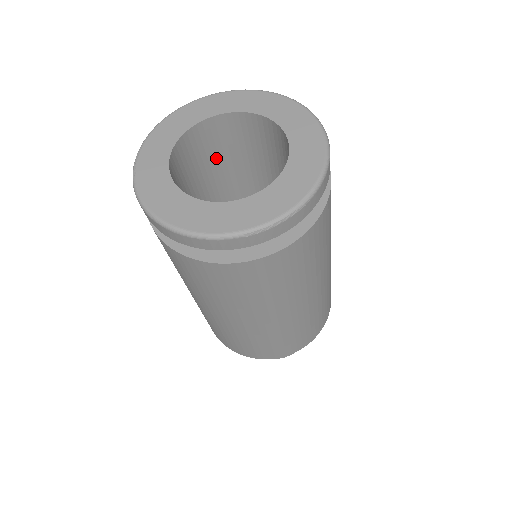
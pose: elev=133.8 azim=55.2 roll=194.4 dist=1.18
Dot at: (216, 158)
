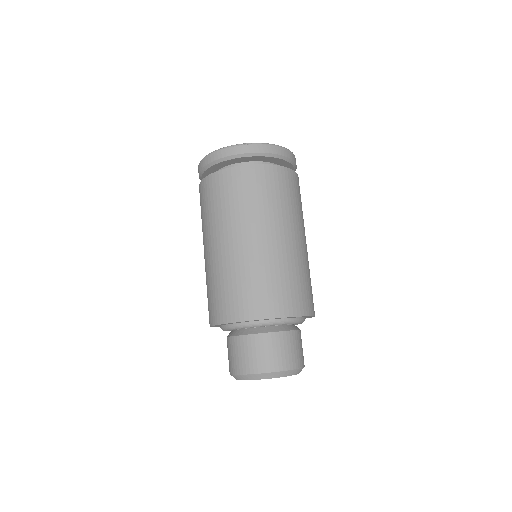
Dot at: occluded
